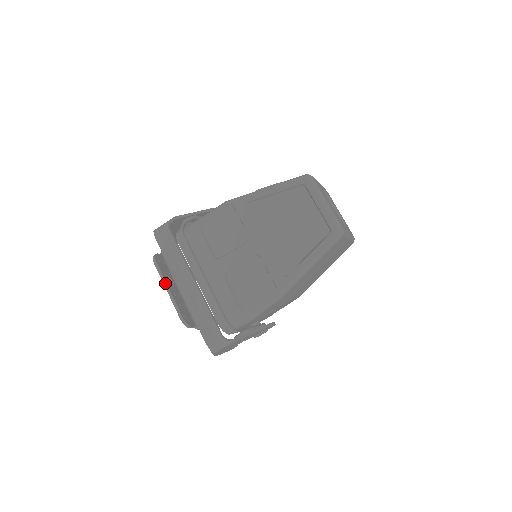
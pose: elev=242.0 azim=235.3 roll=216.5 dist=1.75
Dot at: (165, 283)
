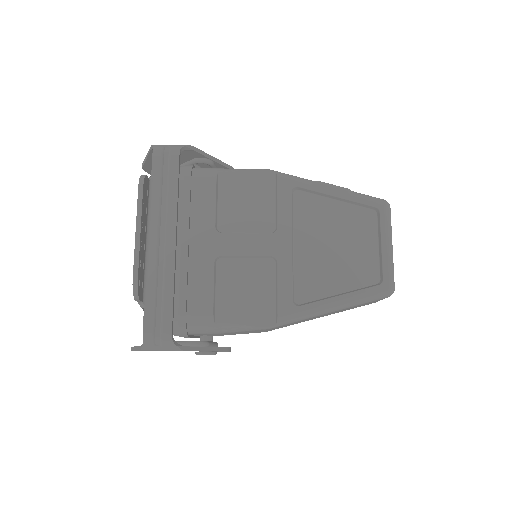
Dot at: (139, 221)
